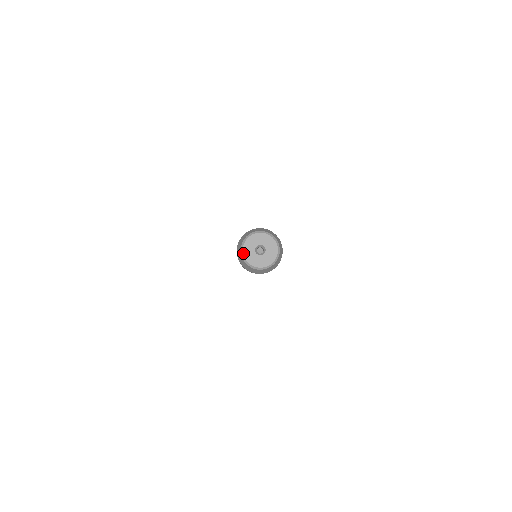
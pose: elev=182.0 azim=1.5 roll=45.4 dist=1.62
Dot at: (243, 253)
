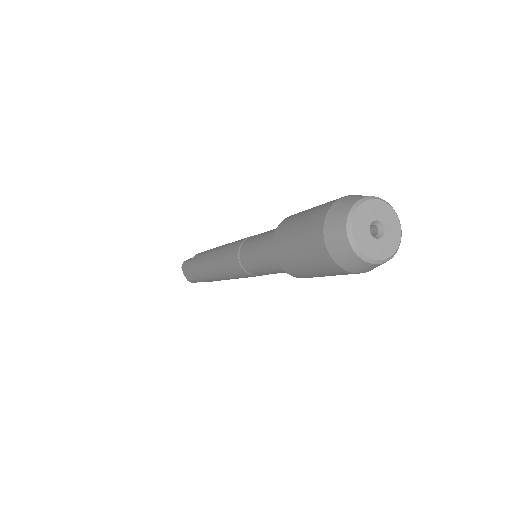
Dot at: (352, 223)
